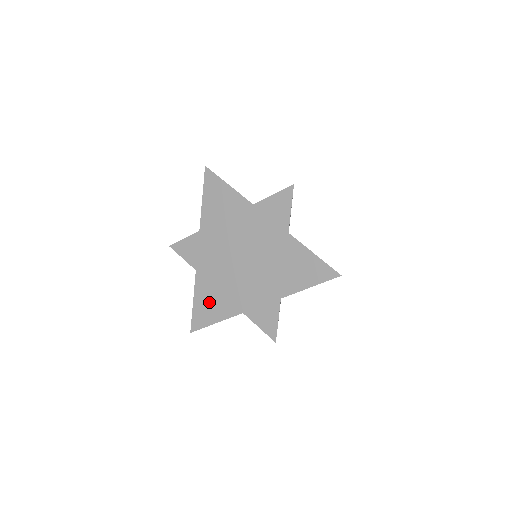
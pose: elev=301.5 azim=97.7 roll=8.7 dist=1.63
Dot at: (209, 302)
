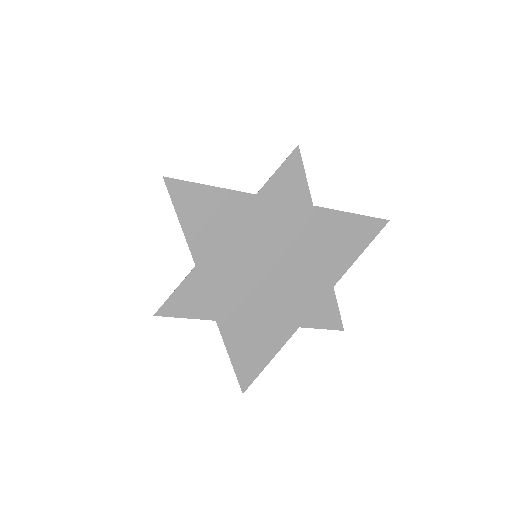
Dot at: (252, 344)
